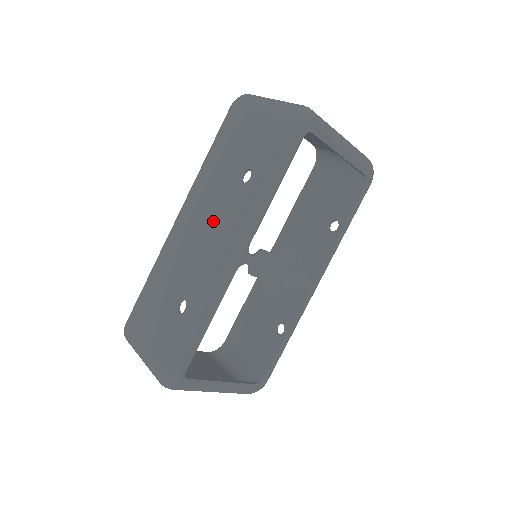
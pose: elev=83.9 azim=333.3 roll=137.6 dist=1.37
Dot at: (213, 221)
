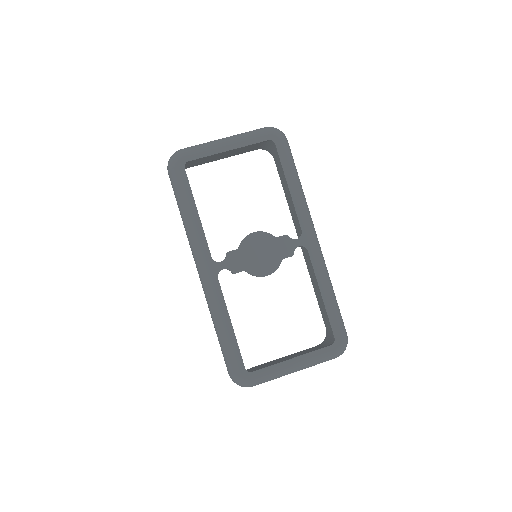
Dot at: occluded
